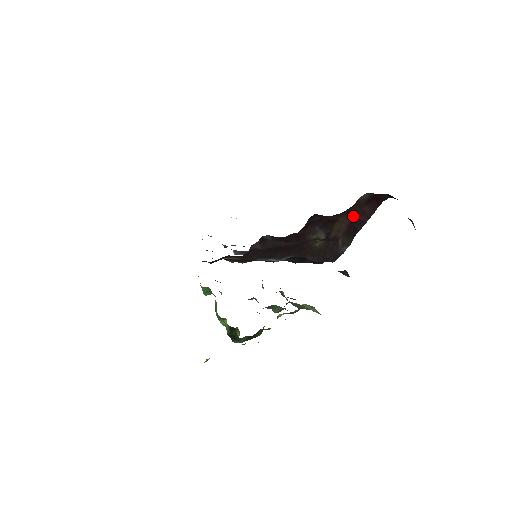
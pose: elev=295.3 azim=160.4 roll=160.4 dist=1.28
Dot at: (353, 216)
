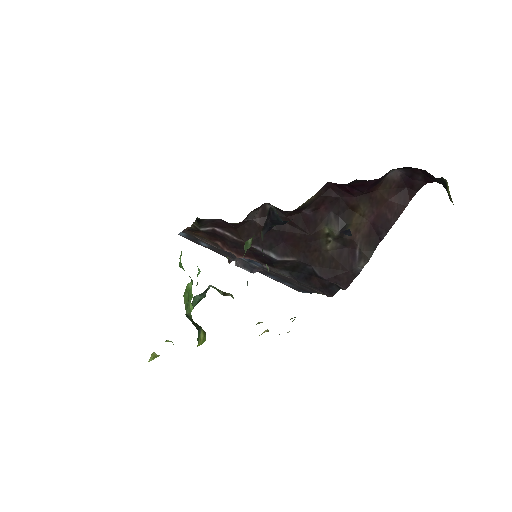
Dot at: (378, 208)
